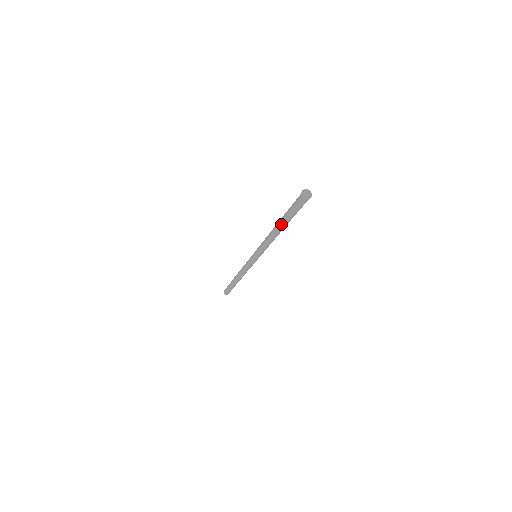
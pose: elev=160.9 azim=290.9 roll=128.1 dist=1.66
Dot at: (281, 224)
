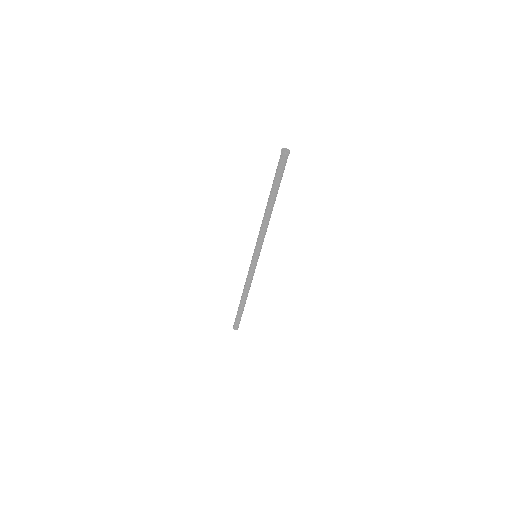
Dot at: (270, 197)
